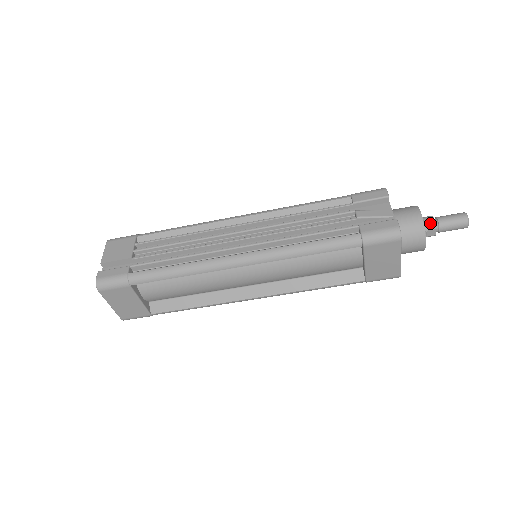
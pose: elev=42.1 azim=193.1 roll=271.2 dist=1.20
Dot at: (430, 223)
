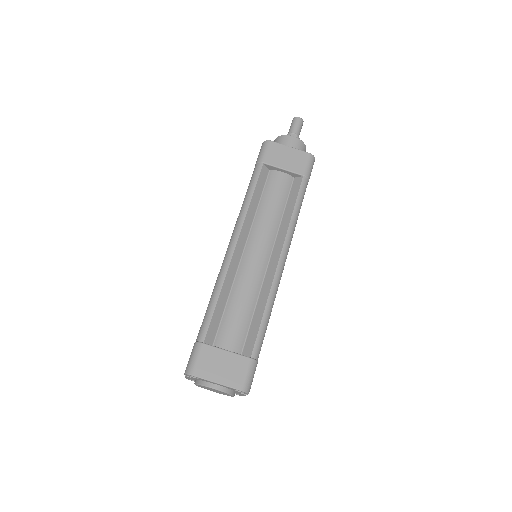
Dot at: occluded
